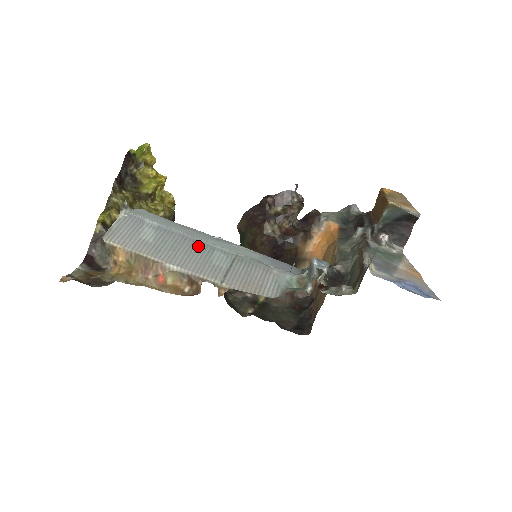
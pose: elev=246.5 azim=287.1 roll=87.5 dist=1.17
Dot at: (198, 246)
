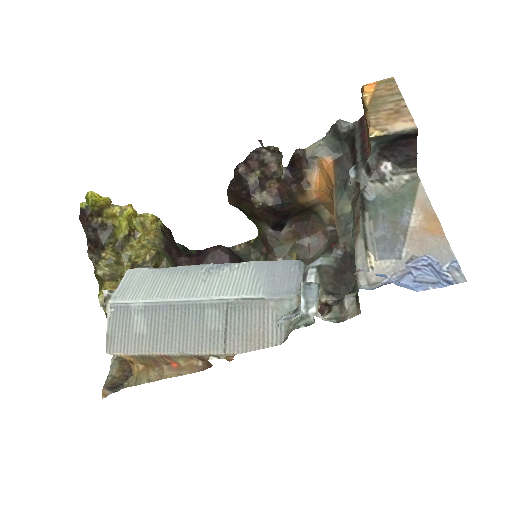
Dot at: (188, 312)
